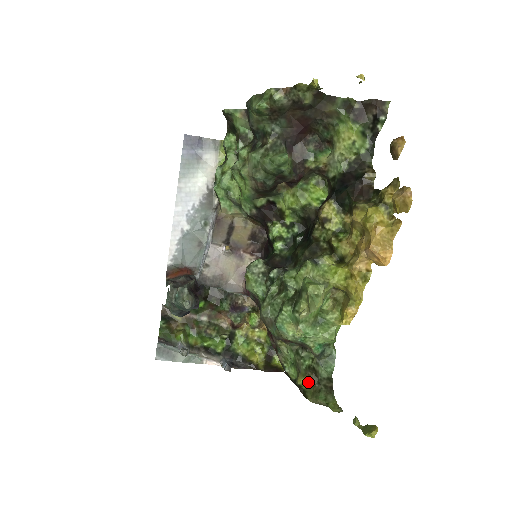
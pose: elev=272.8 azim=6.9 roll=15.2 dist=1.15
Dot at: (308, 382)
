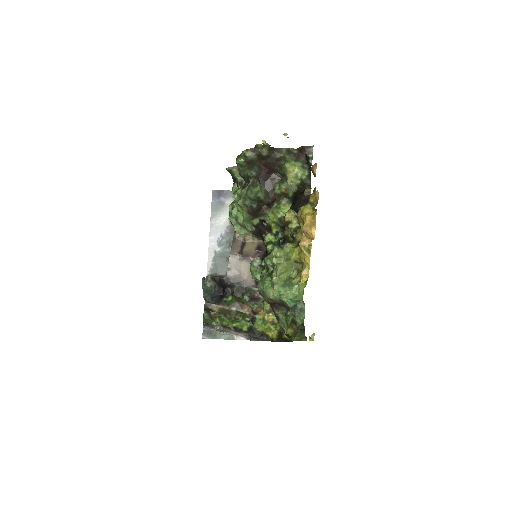
Dot at: (292, 330)
